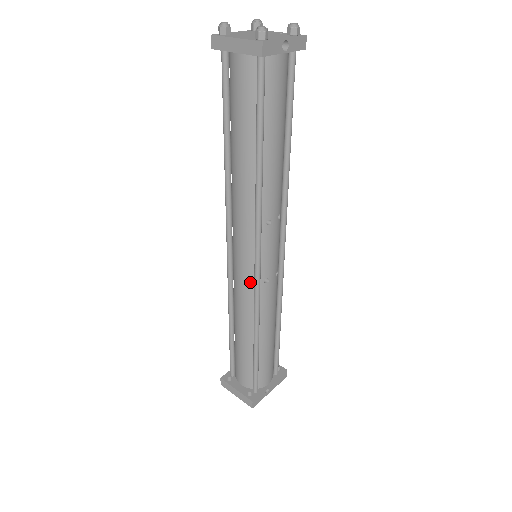
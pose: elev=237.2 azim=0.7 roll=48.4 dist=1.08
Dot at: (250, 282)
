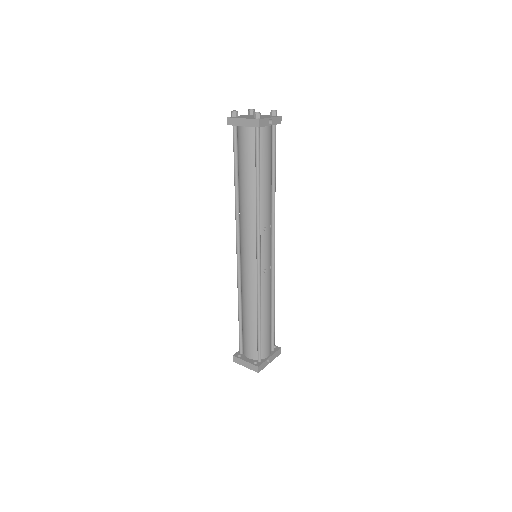
Dot at: (254, 272)
